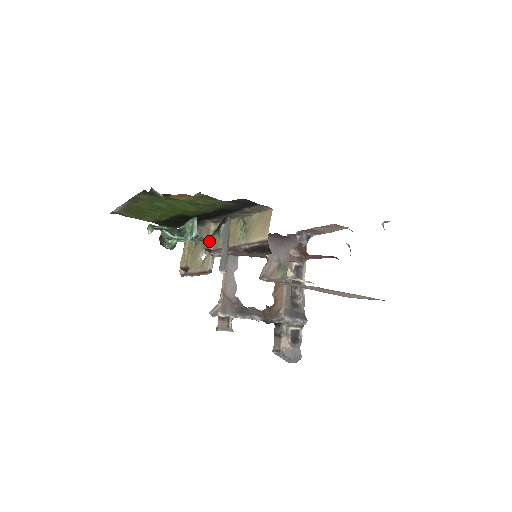
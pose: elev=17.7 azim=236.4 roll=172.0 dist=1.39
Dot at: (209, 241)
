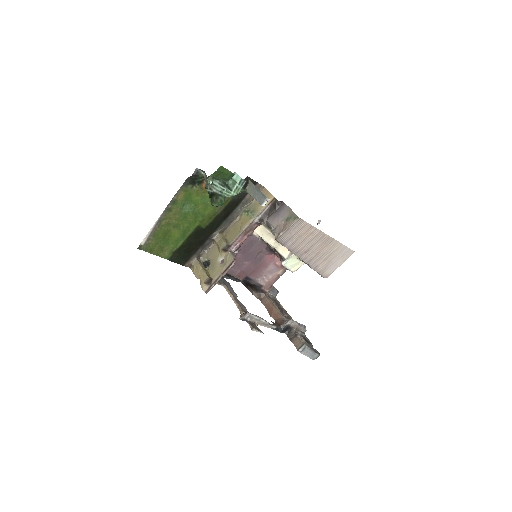
Dot at: (224, 241)
